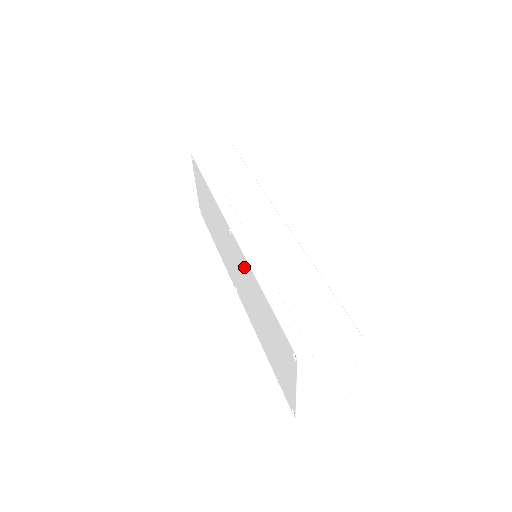
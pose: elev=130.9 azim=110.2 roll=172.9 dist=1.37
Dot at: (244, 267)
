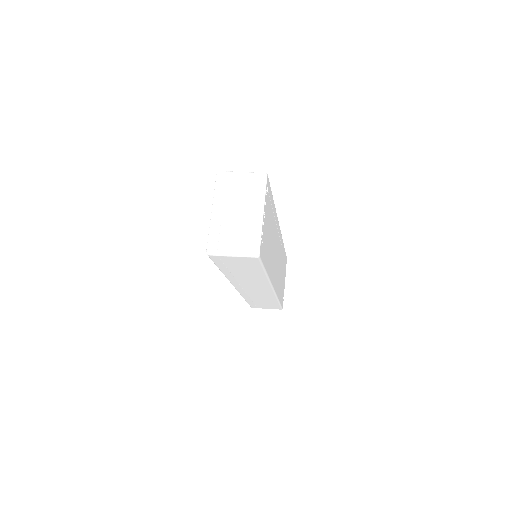
Dot at: occluded
